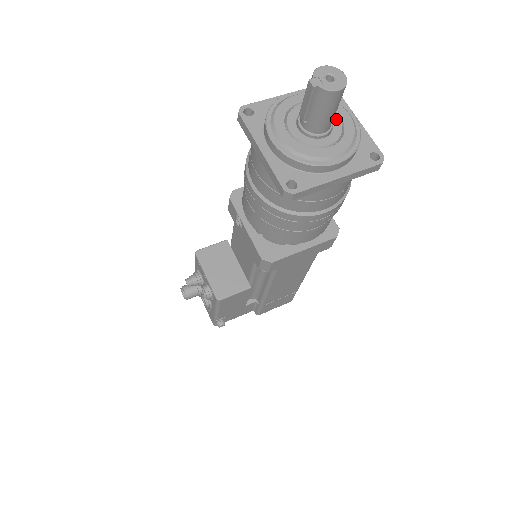
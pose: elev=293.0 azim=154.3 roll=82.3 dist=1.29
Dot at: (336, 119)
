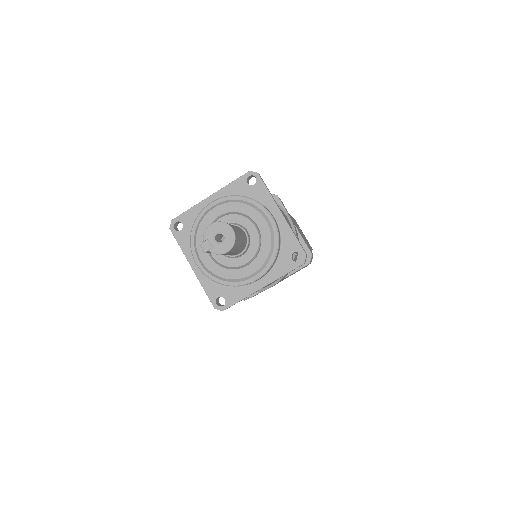
Dot at: (253, 230)
